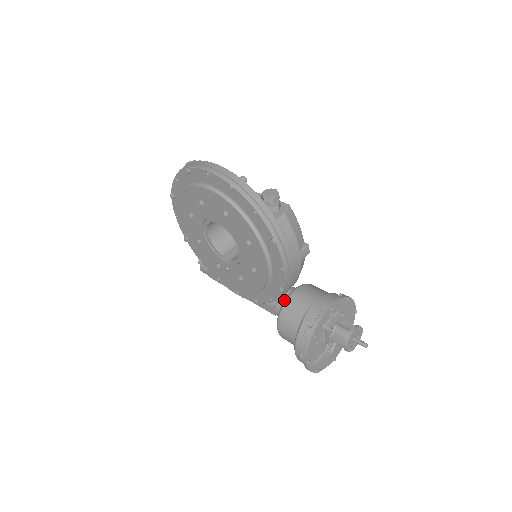
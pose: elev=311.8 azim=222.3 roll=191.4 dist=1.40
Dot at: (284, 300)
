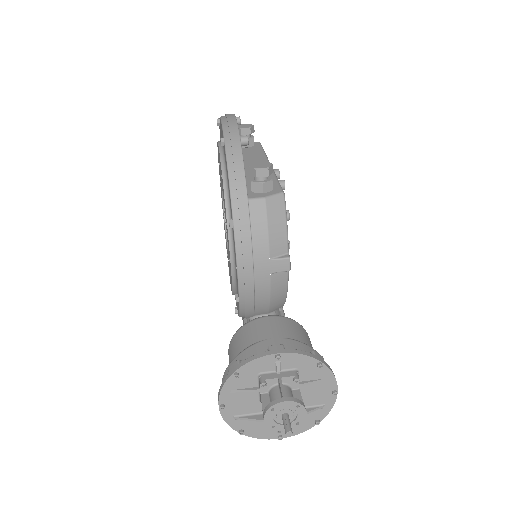
Dot at: occluded
